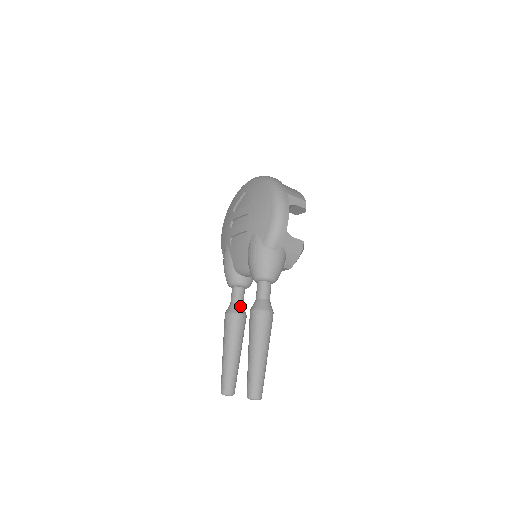
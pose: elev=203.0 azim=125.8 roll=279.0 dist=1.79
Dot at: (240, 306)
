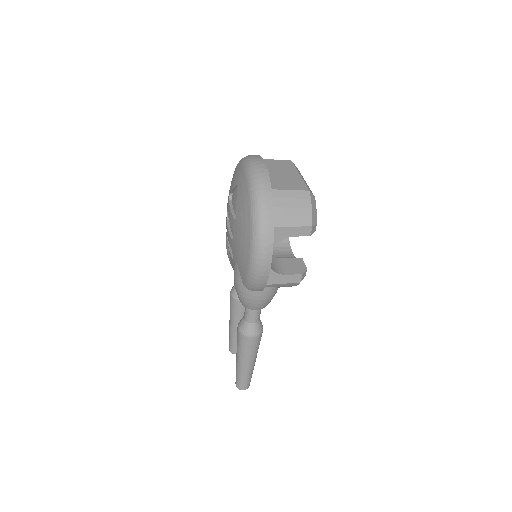
Dot at: occluded
